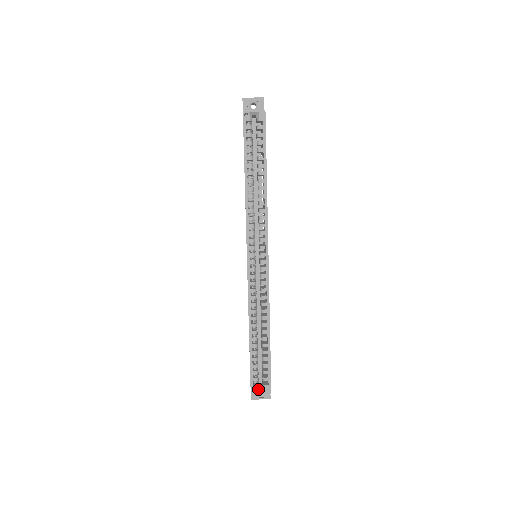
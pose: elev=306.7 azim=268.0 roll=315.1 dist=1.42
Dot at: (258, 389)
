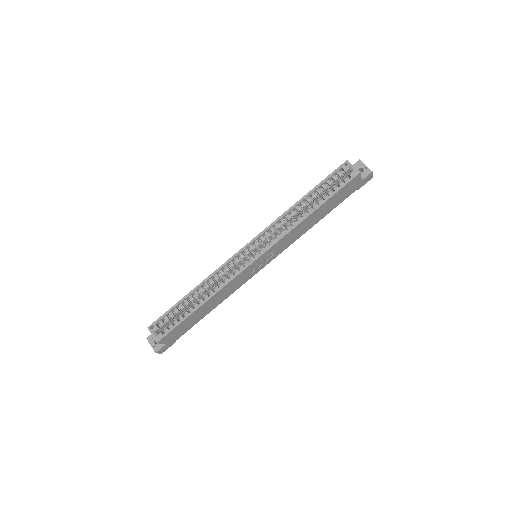
Dot at: (155, 330)
